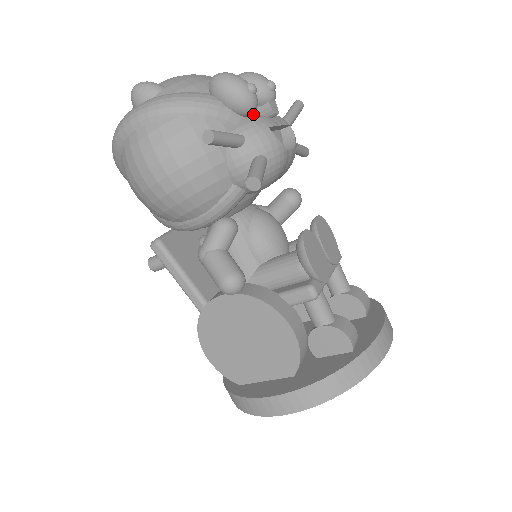
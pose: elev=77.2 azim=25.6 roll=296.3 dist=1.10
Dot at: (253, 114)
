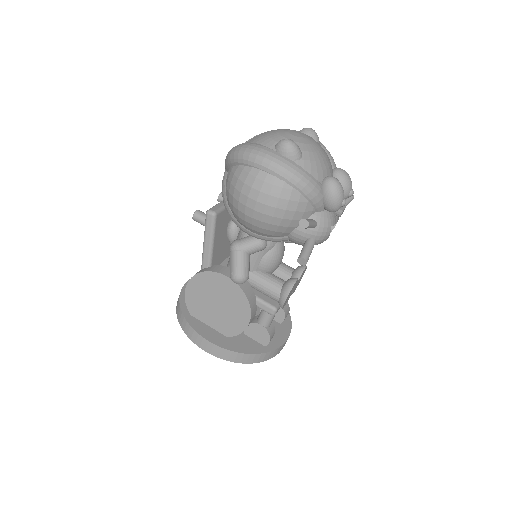
Dot at: occluded
